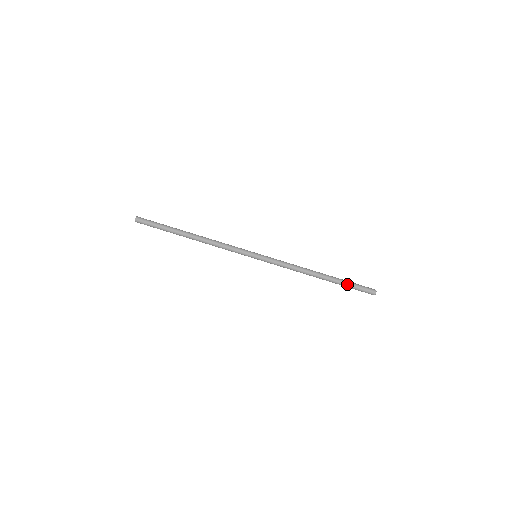
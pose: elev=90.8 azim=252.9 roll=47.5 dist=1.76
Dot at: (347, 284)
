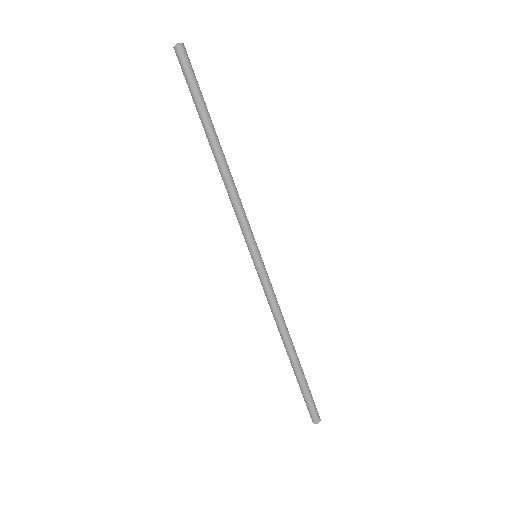
Dot at: (305, 387)
